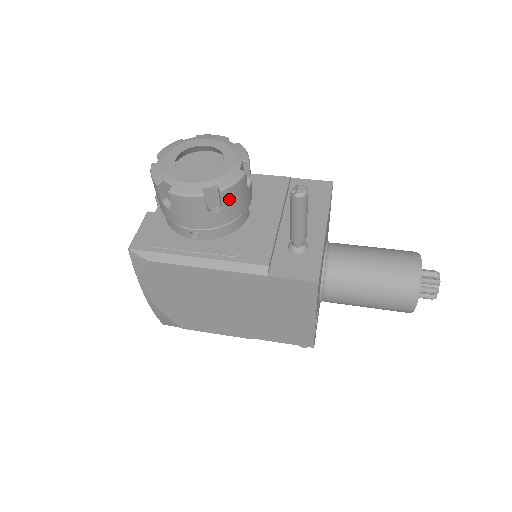
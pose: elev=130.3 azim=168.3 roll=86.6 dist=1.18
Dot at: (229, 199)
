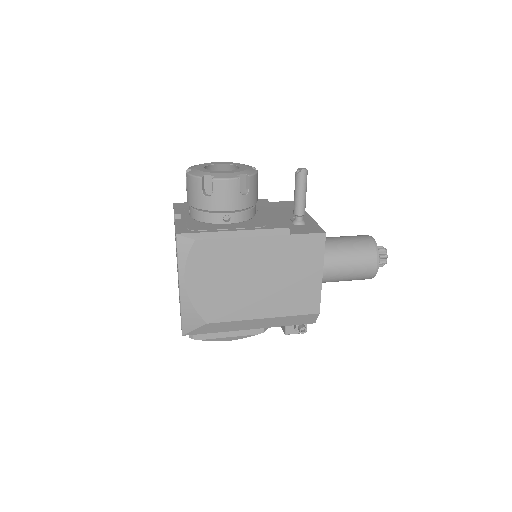
Dot at: (252, 185)
